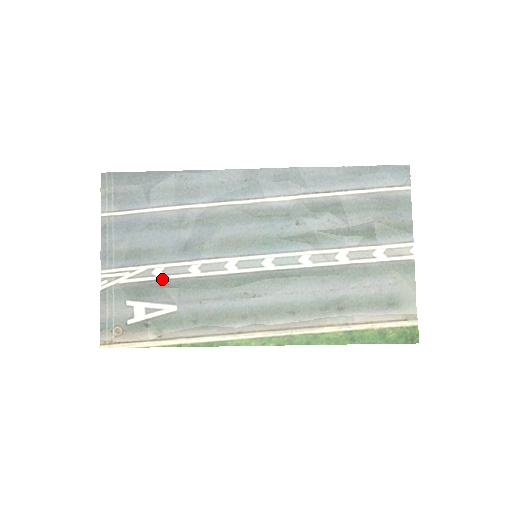
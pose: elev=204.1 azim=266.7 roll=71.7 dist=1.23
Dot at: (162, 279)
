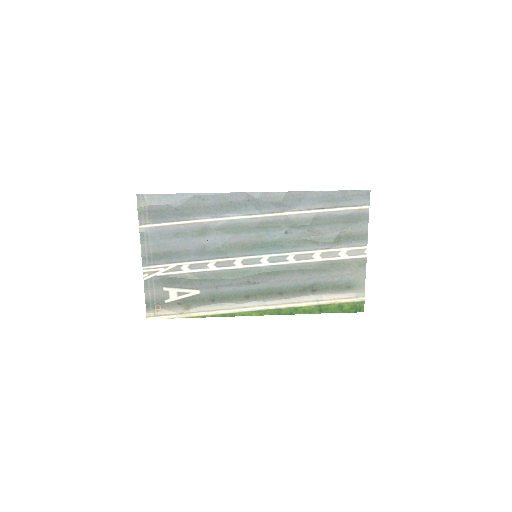
Dot at: (188, 272)
